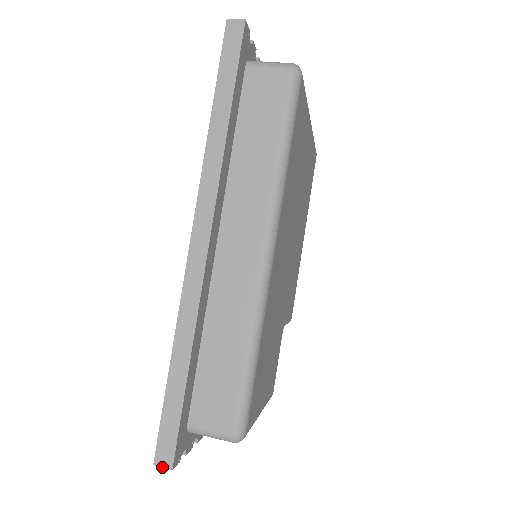
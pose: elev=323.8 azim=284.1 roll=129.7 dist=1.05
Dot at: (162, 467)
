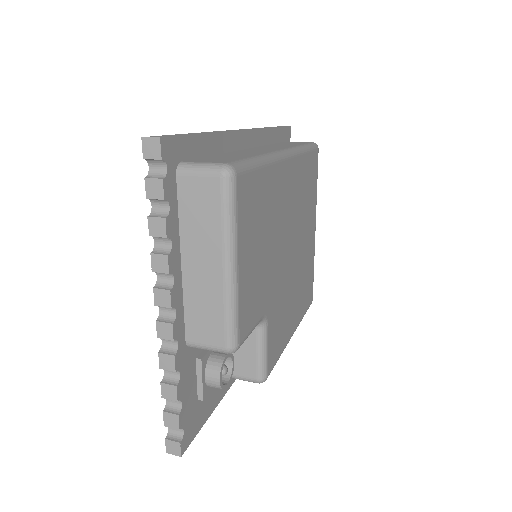
Dot at: (150, 137)
